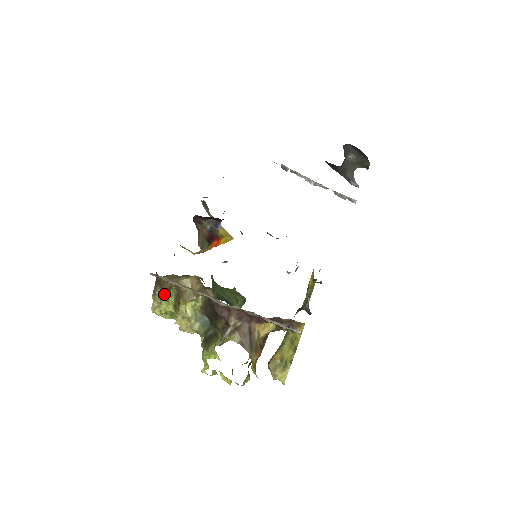
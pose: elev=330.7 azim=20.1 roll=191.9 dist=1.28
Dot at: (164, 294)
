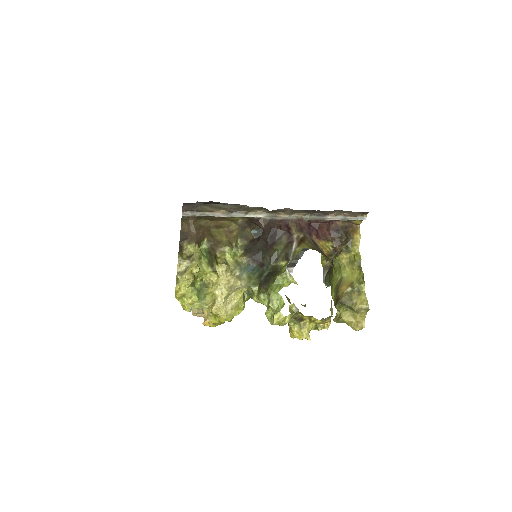
Dot at: (196, 245)
